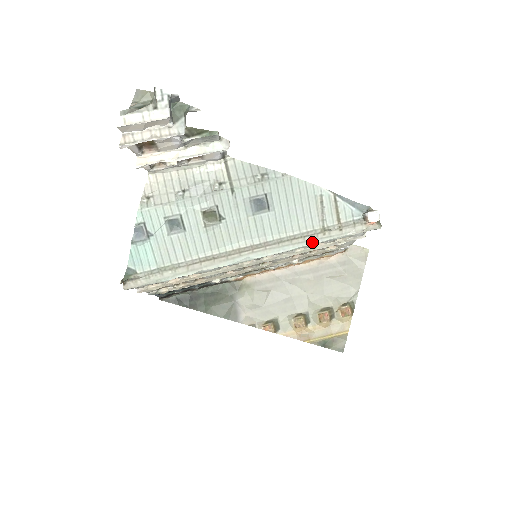
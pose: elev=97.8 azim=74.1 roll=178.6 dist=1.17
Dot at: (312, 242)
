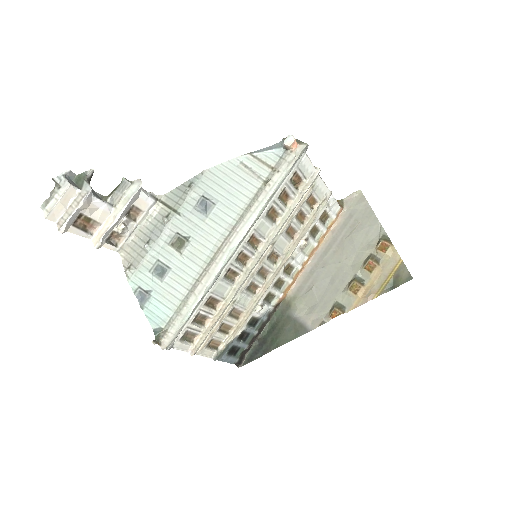
Dot at: (266, 198)
